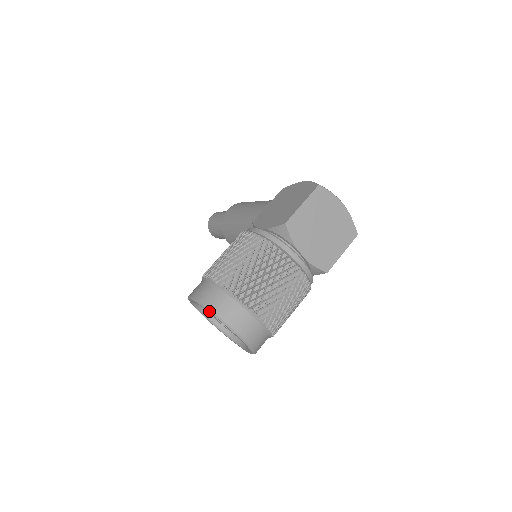
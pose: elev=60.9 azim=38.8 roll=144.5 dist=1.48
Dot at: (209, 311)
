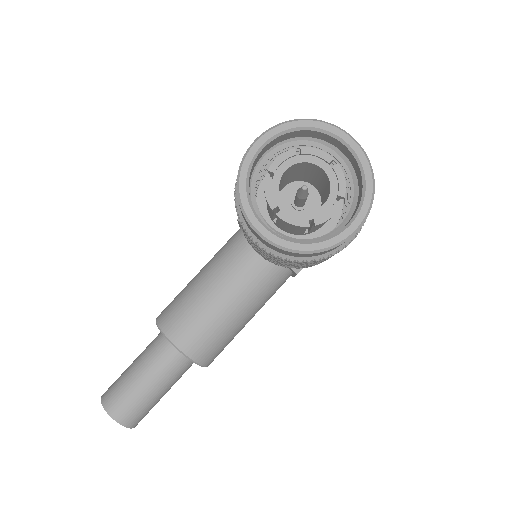
Dot at: (297, 120)
